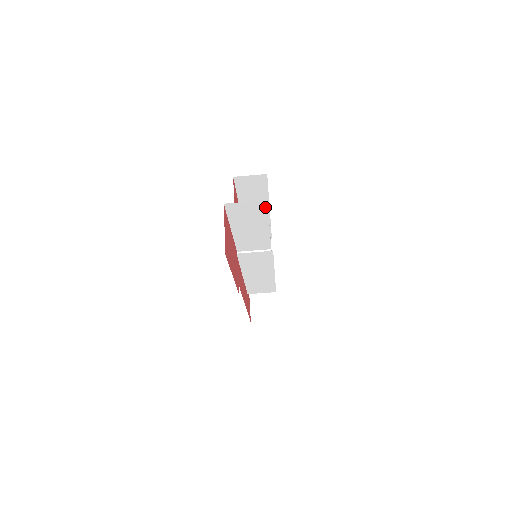
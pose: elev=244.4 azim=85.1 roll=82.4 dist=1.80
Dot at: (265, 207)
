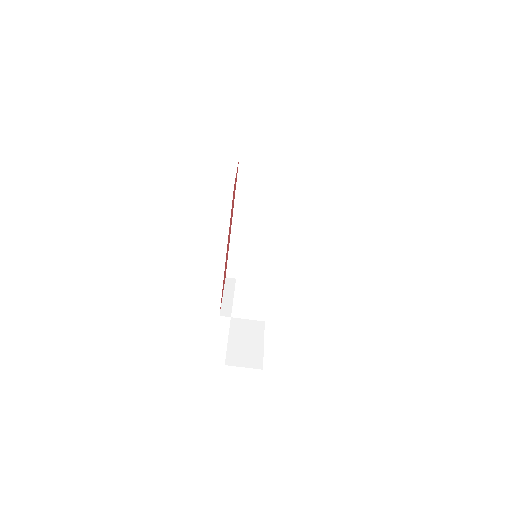
Dot at: (284, 180)
